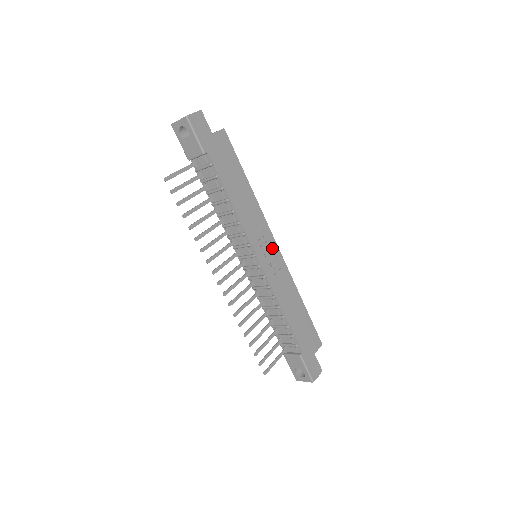
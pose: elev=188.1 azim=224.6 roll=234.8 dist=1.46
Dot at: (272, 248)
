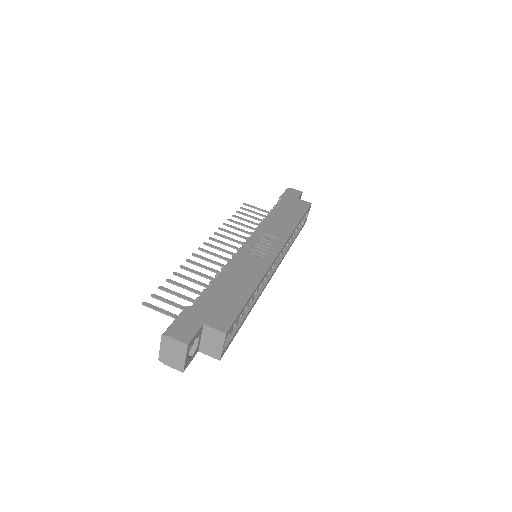
Dot at: (272, 248)
